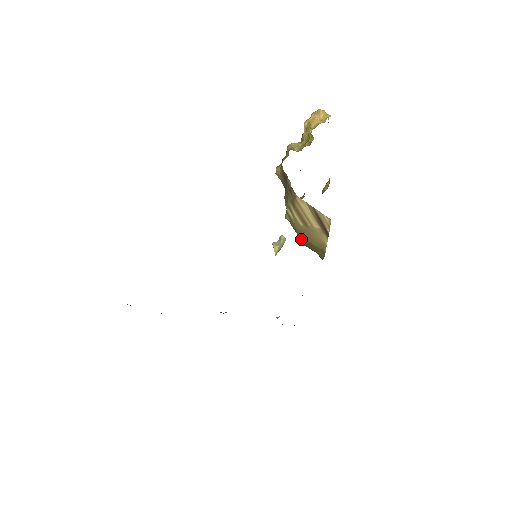
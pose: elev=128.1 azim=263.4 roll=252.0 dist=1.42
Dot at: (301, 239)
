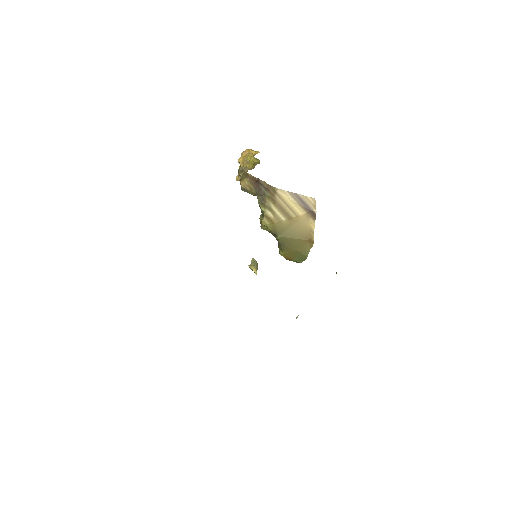
Dot at: (282, 242)
